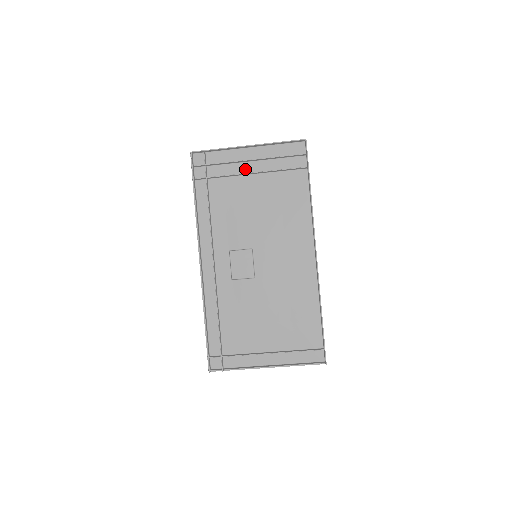
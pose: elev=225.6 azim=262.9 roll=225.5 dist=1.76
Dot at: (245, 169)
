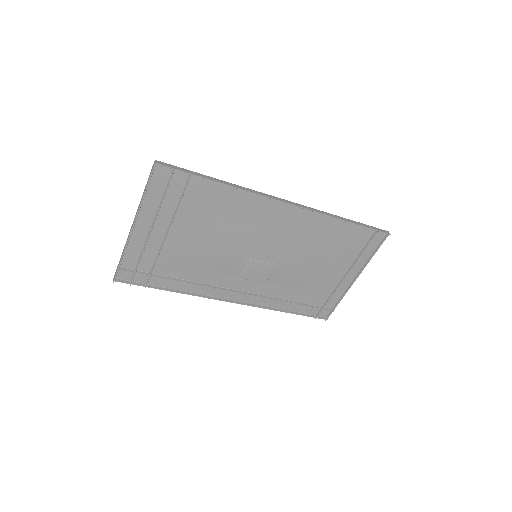
Dot at: (159, 237)
